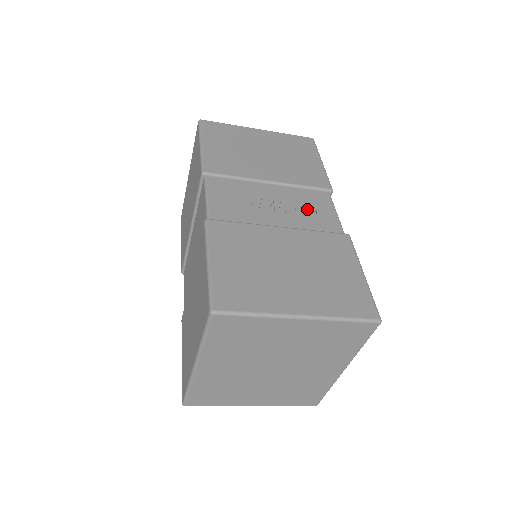
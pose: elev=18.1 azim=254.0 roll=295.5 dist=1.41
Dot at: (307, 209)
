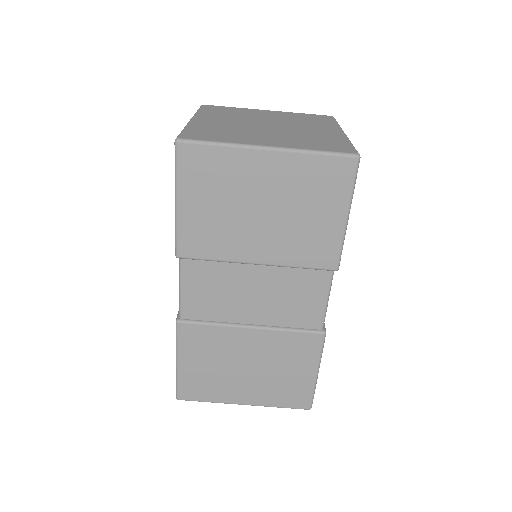
Dot at: occluded
